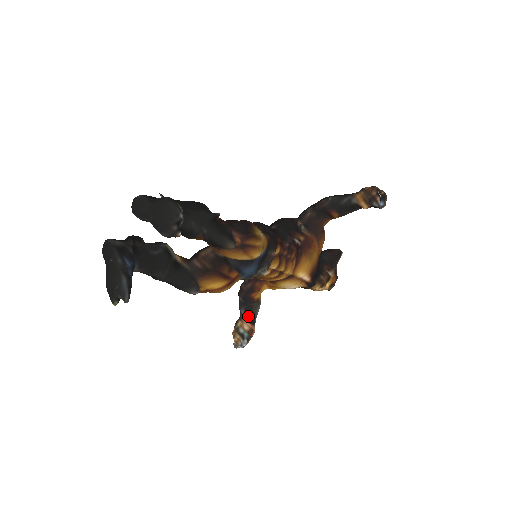
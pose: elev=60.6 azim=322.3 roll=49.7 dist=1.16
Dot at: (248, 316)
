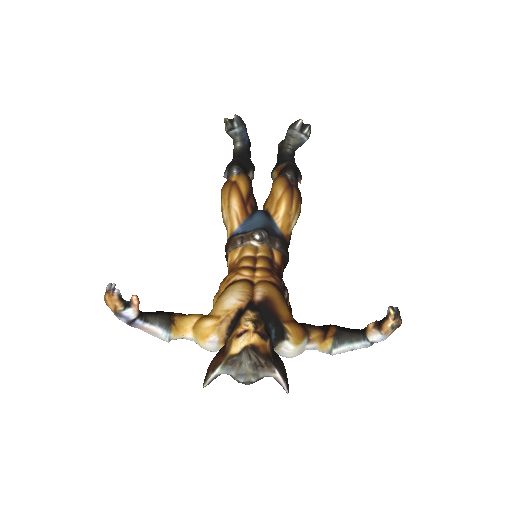
Dot at: (148, 312)
